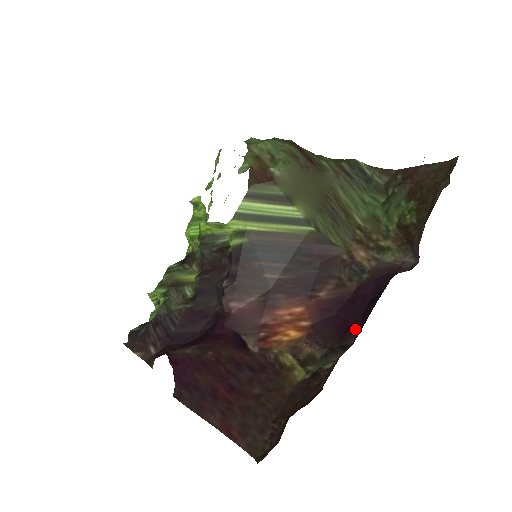
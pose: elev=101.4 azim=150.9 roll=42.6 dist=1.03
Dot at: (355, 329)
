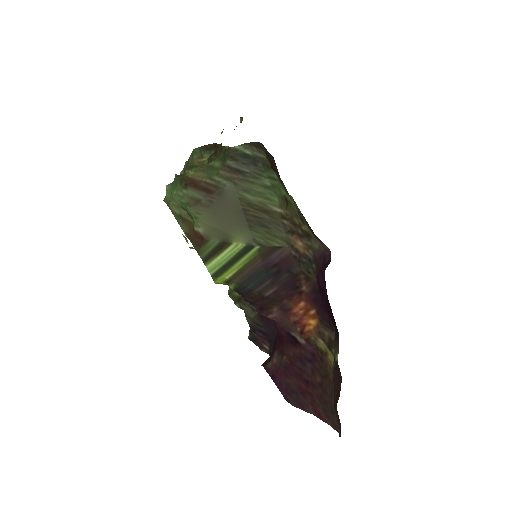
Dot at: (334, 321)
